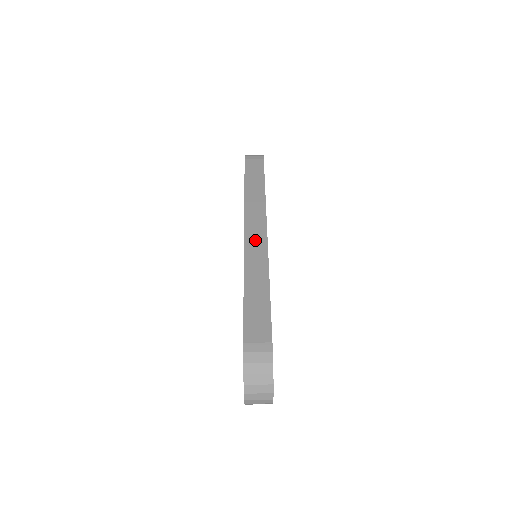
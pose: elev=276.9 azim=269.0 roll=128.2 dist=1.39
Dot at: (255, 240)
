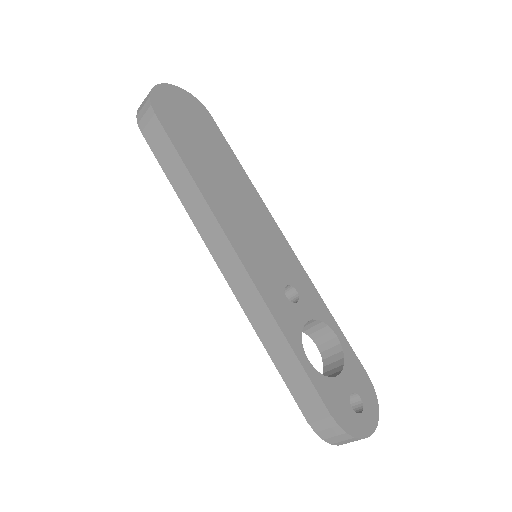
Dot at: (237, 279)
